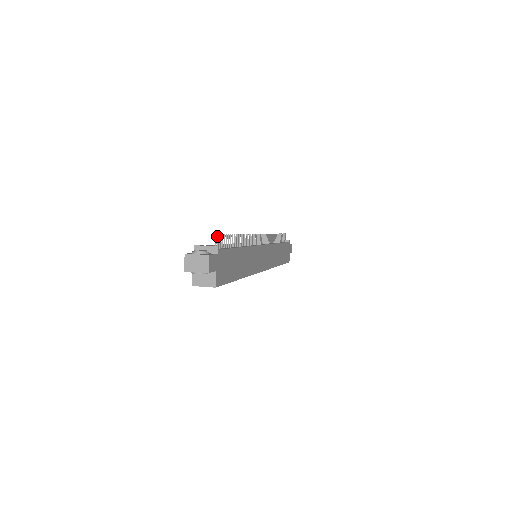
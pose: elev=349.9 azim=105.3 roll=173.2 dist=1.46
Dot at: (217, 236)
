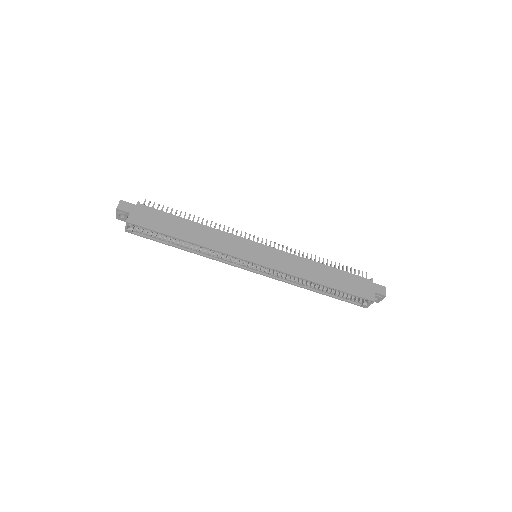
Dot at: (149, 202)
